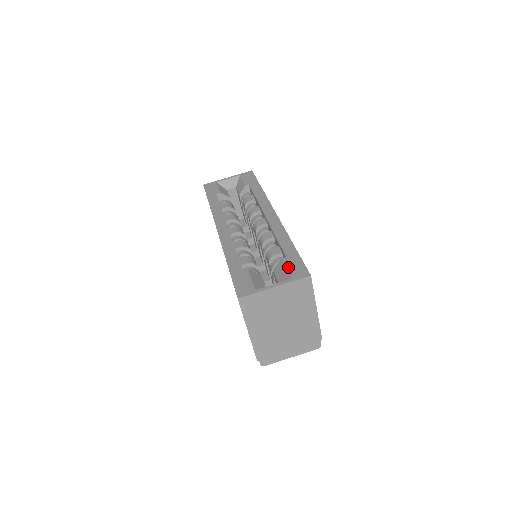
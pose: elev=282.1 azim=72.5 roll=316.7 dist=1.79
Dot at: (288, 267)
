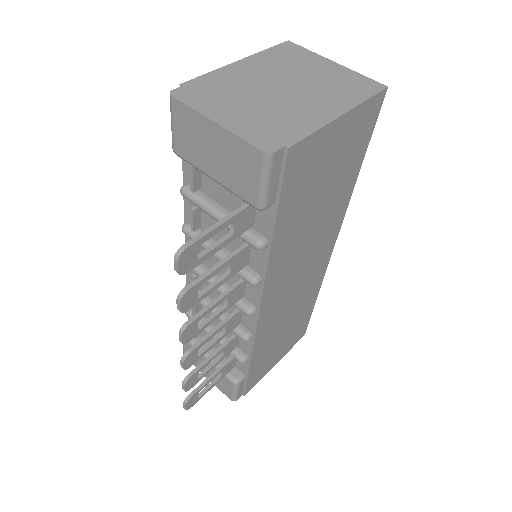
Dot at: occluded
